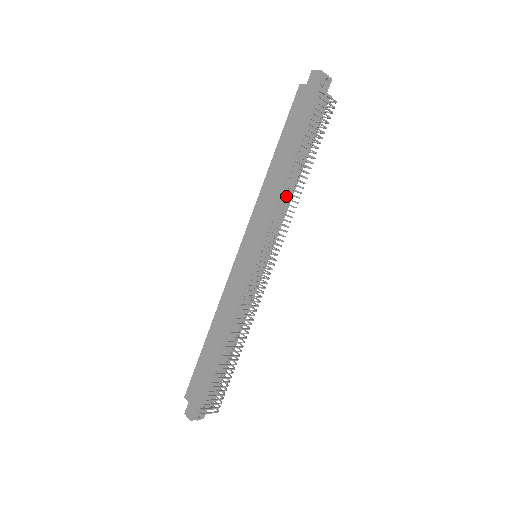
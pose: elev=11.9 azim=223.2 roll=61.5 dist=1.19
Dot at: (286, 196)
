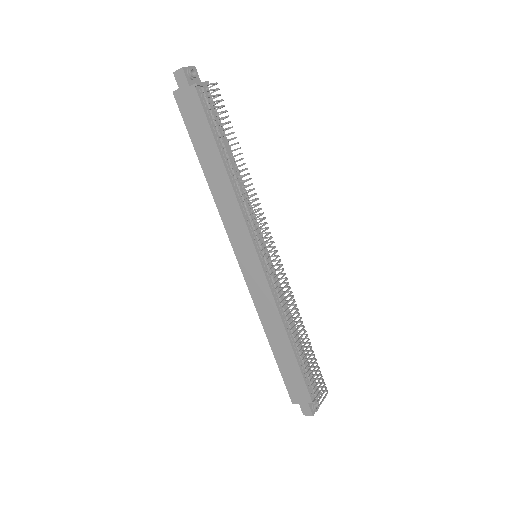
Dot at: (240, 191)
